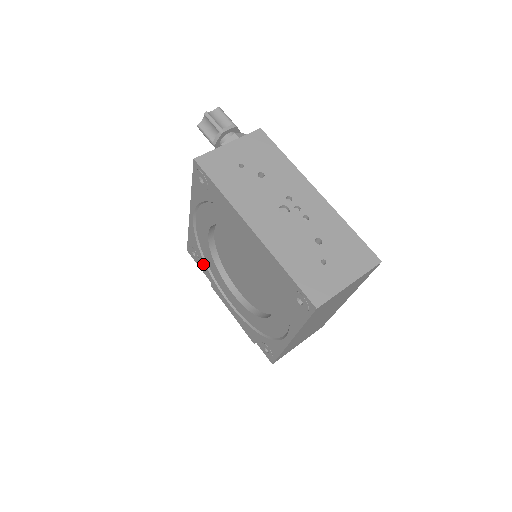
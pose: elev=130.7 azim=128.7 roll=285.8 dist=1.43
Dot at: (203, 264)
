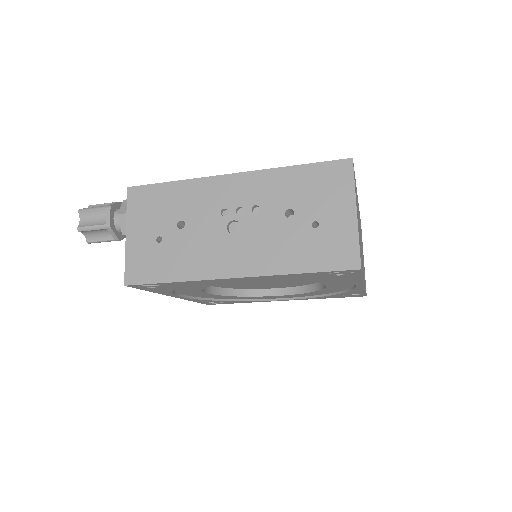
Dot at: occluded
